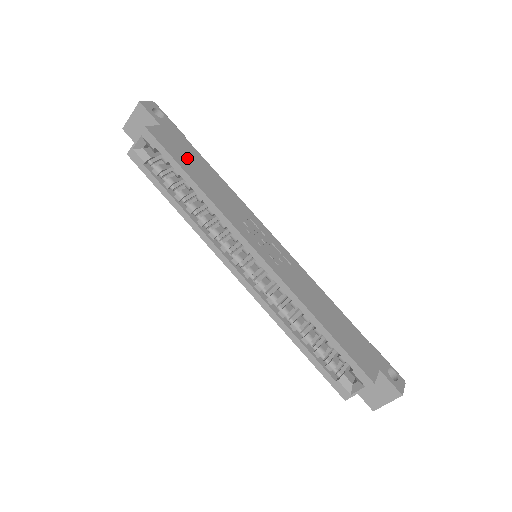
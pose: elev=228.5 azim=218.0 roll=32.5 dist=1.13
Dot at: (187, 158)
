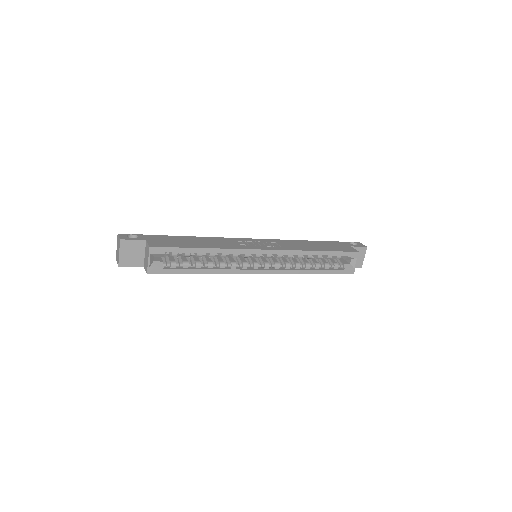
Dot at: (181, 242)
